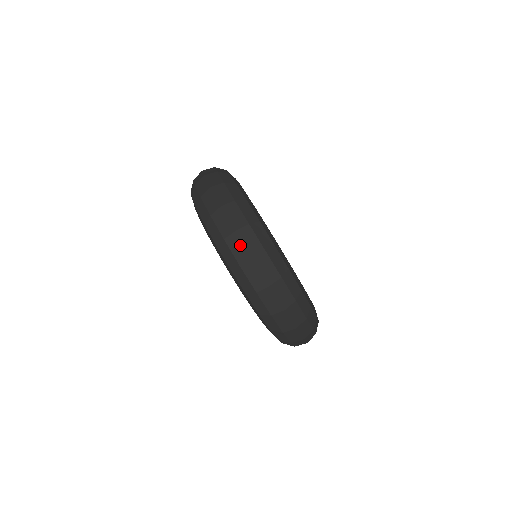
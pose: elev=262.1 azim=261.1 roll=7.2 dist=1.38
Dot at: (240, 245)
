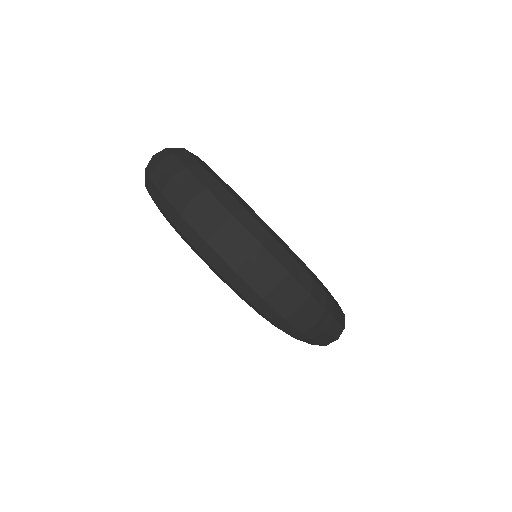
Dot at: (177, 191)
